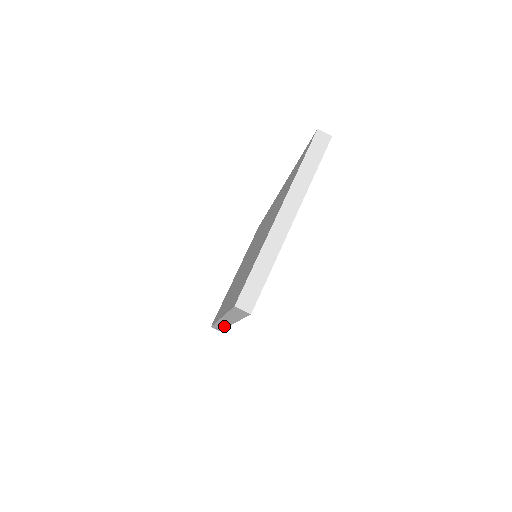
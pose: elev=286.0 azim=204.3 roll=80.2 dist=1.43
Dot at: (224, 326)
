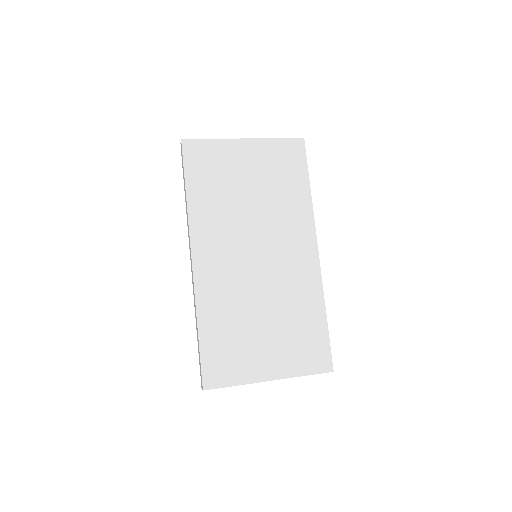
Dot at: (195, 299)
